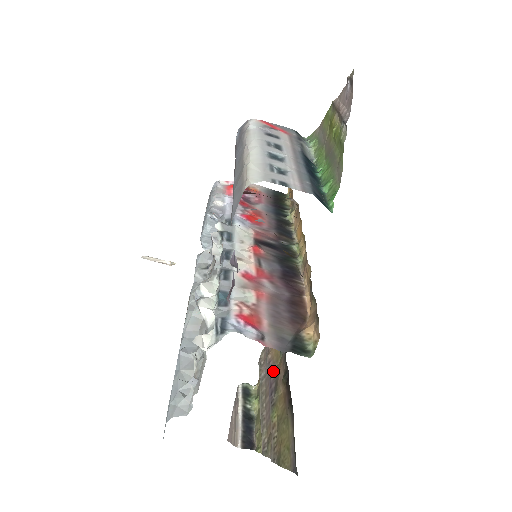
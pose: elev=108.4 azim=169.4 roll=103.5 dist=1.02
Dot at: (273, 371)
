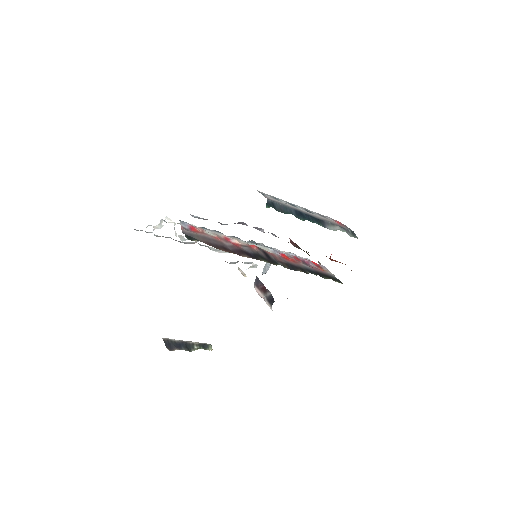
Dot at: occluded
